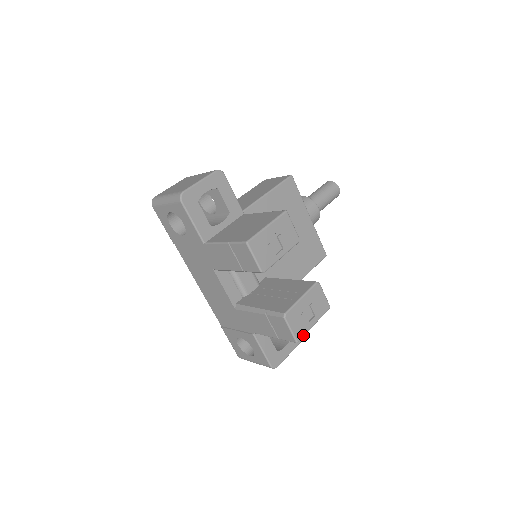
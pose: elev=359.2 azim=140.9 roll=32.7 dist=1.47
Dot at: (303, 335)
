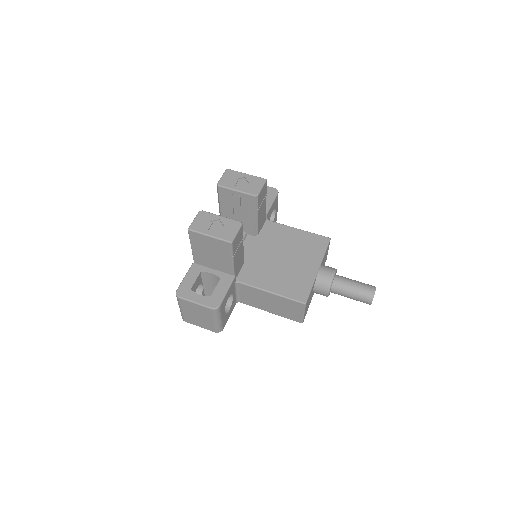
Dot at: (196, 230)
